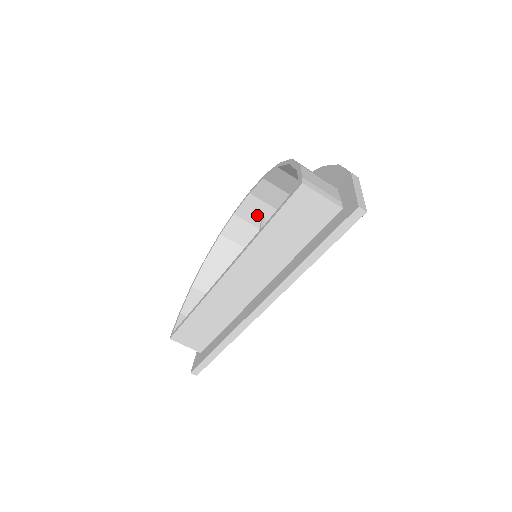
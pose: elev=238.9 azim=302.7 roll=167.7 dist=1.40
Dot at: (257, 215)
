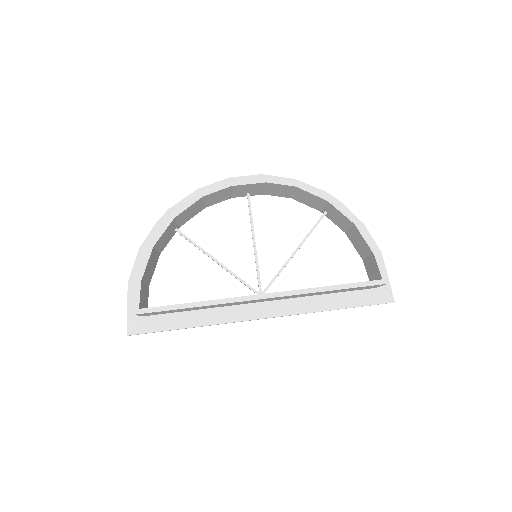
Dot at: (246, 191)
